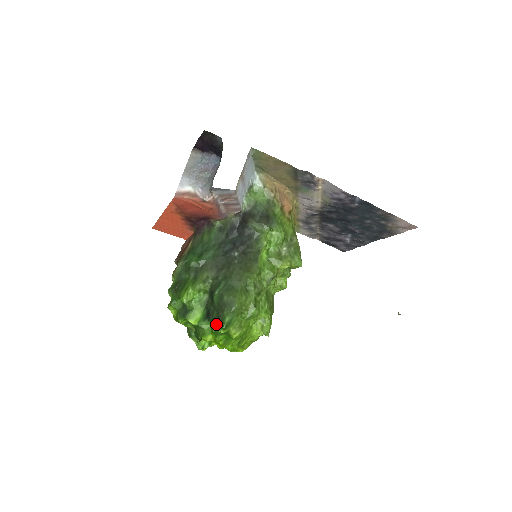
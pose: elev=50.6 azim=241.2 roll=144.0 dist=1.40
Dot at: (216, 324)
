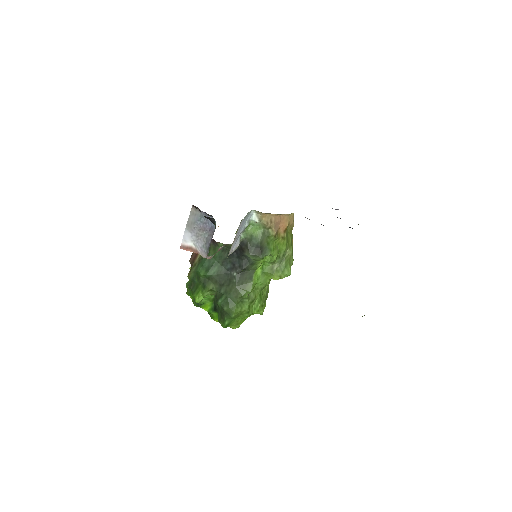
Dot at: (220, 321)
